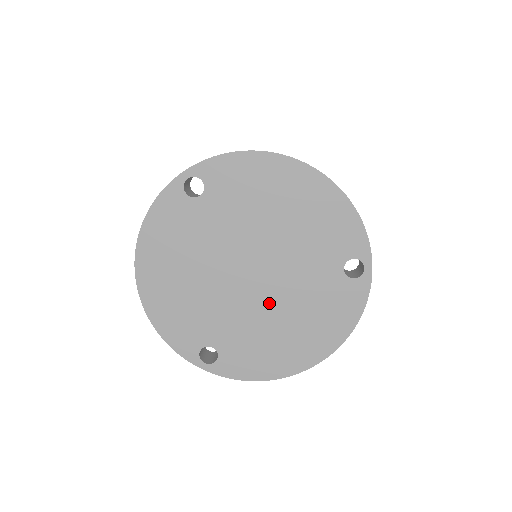
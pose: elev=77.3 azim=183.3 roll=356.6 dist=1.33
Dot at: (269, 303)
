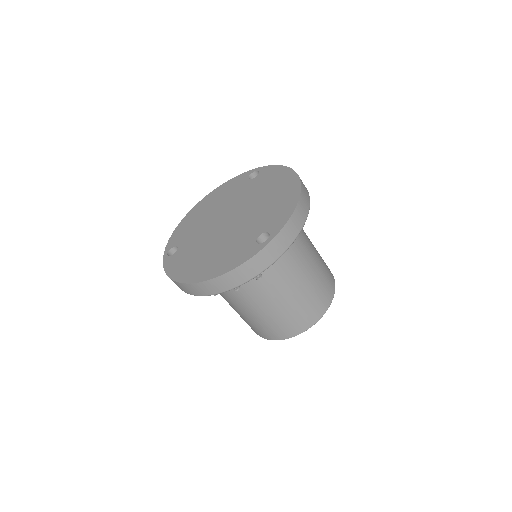
Dot at: (217, 238)
